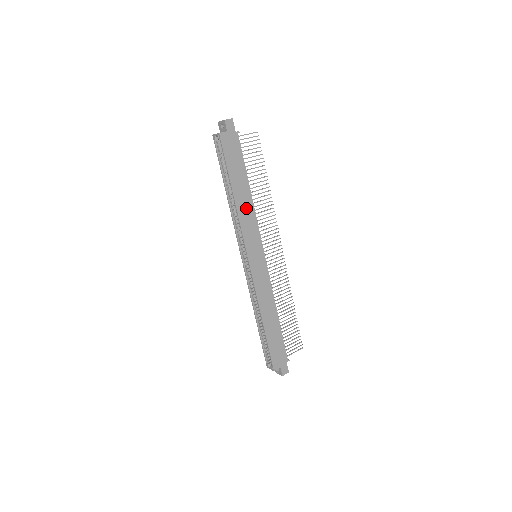
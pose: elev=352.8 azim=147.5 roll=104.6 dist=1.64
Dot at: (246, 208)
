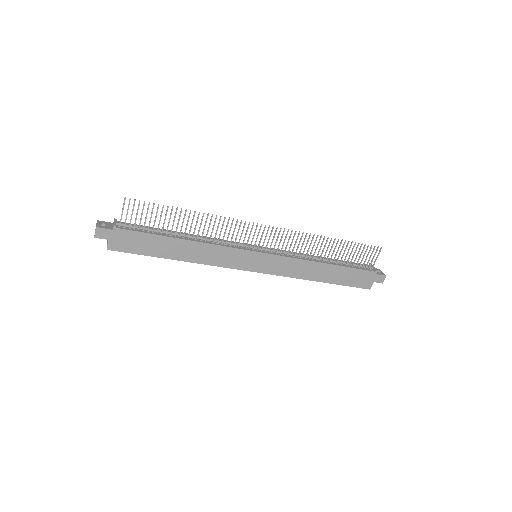
Dot at: (201, 252)
